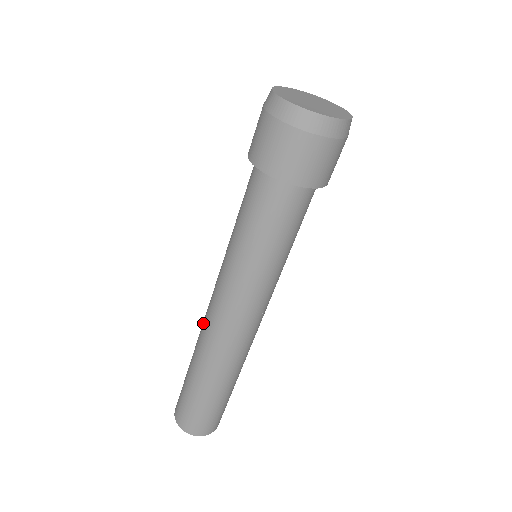
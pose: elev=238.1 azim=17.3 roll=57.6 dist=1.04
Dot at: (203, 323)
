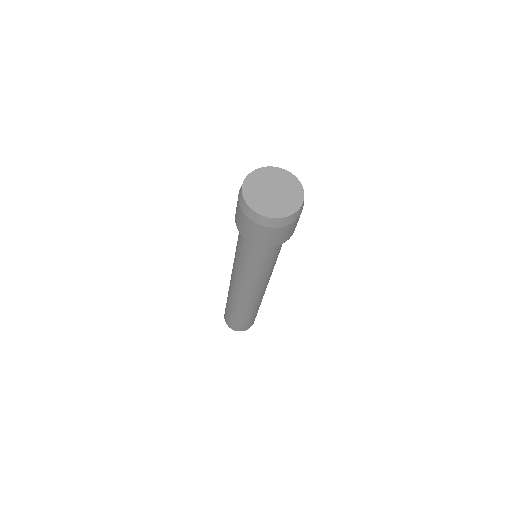
Dot at: occluded
